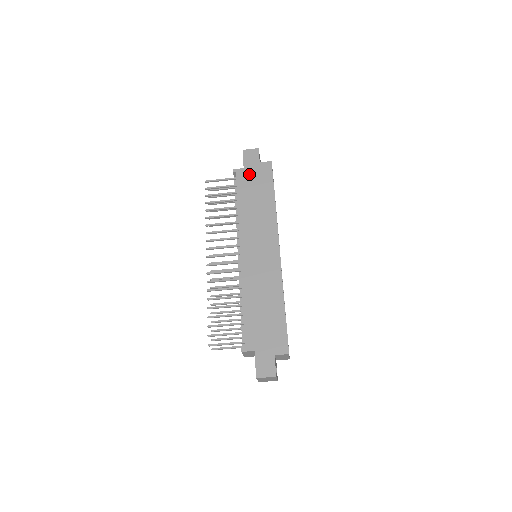
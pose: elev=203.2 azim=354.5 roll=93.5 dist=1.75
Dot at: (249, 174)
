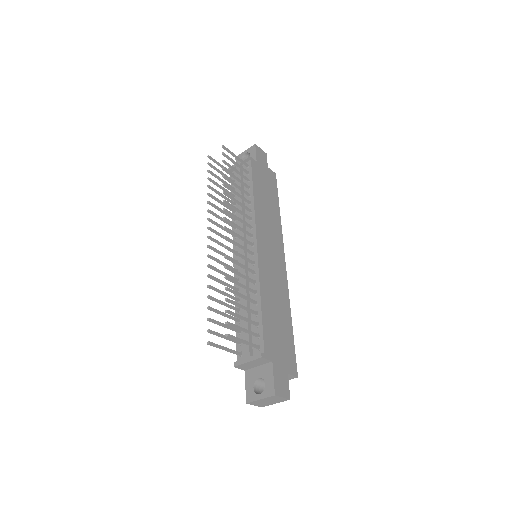
Dot at: (261, 171)
